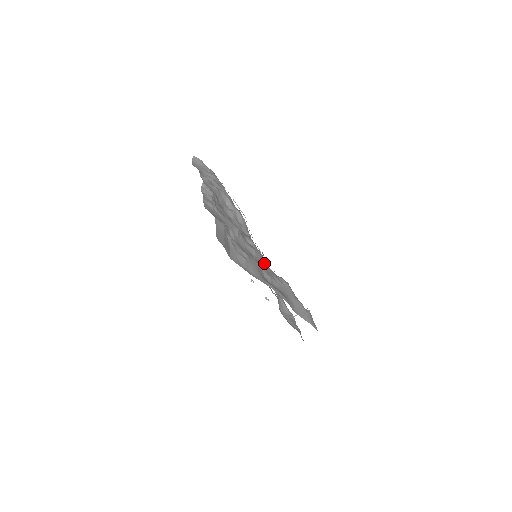
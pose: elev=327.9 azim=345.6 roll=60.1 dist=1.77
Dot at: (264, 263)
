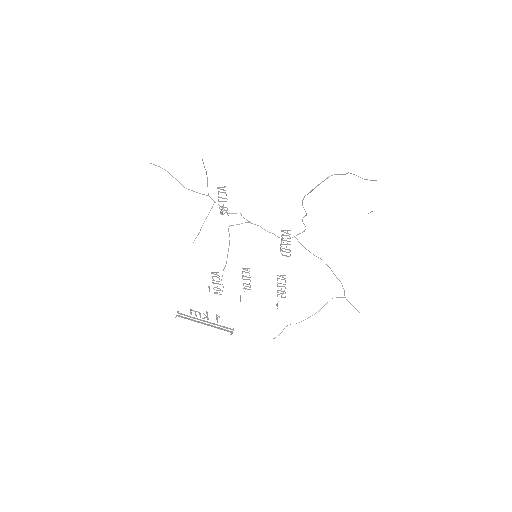
Dot at: occluded
